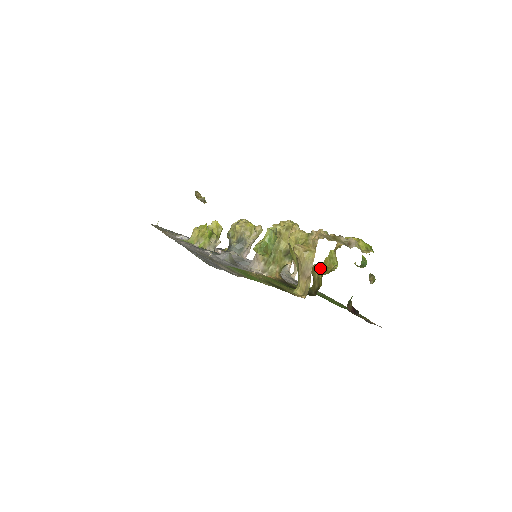
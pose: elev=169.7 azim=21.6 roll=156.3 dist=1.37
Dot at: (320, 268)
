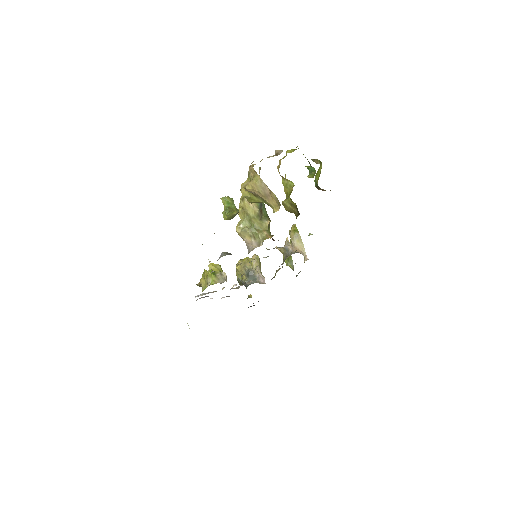
Dot at: (286, 199)
